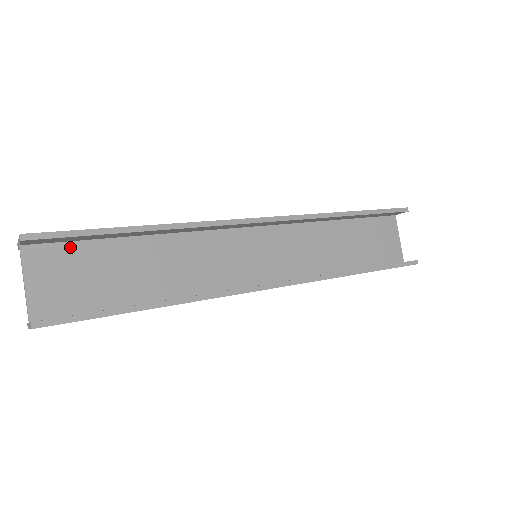
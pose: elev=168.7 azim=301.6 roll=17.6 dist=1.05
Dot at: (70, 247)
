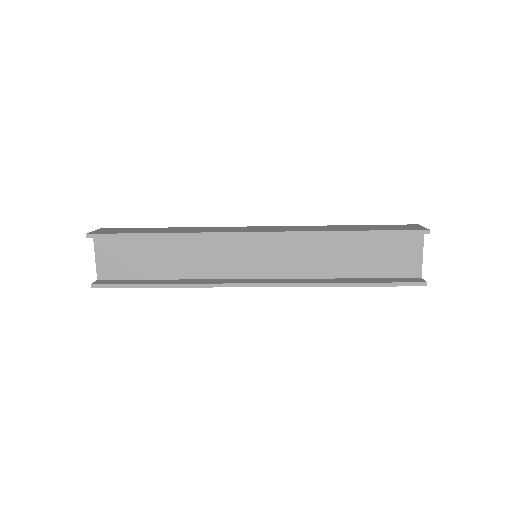
Dot at: (121, 238)
